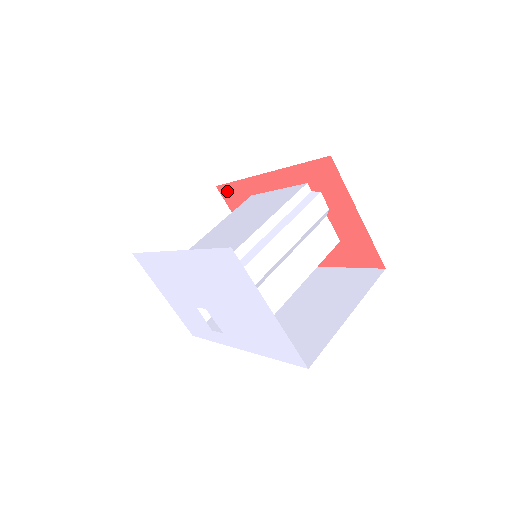
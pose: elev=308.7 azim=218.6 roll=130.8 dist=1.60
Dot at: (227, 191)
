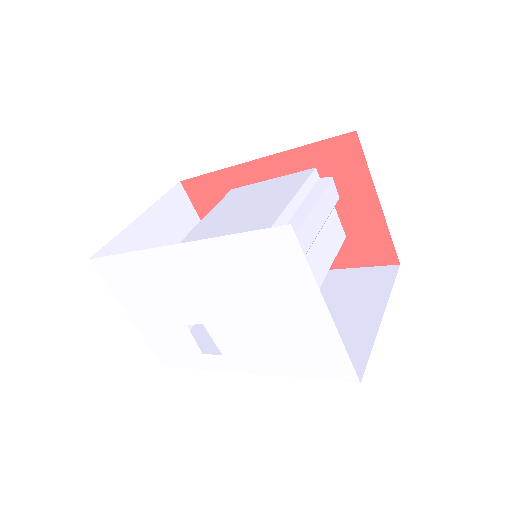
Dot at: (196, 186)
